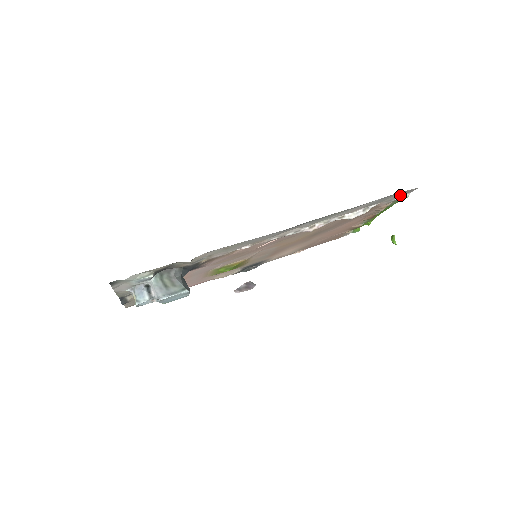
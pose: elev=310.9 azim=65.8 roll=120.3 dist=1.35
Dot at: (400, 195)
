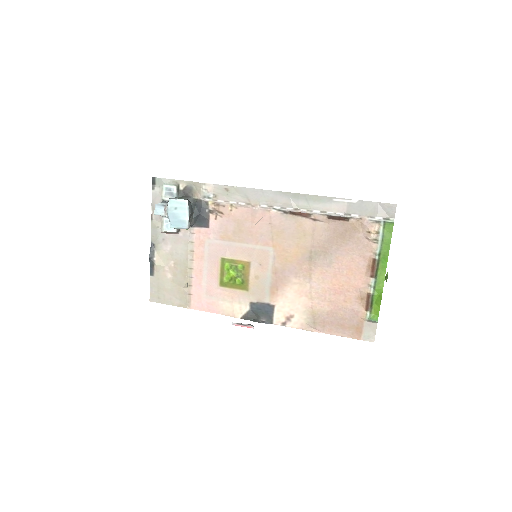
Dot at: (382, 214)
